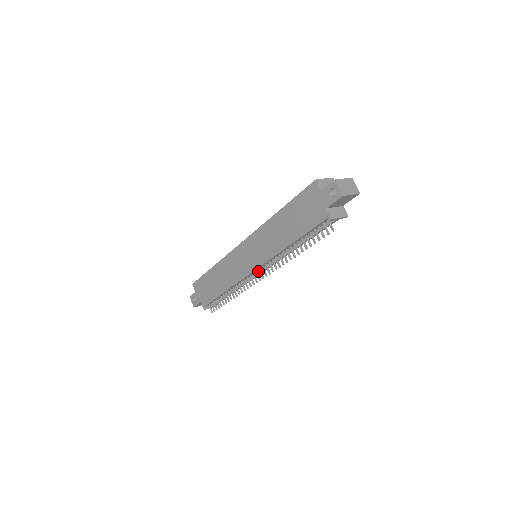
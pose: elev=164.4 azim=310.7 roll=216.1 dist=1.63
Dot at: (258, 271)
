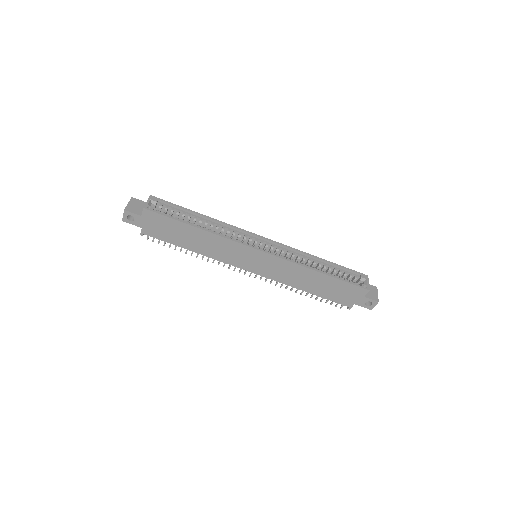
Dot at: occluded
